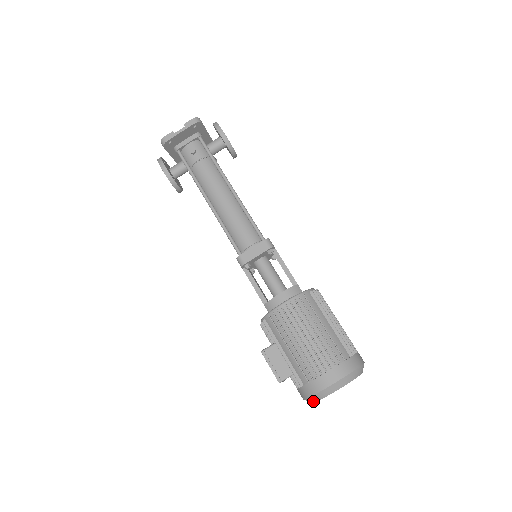
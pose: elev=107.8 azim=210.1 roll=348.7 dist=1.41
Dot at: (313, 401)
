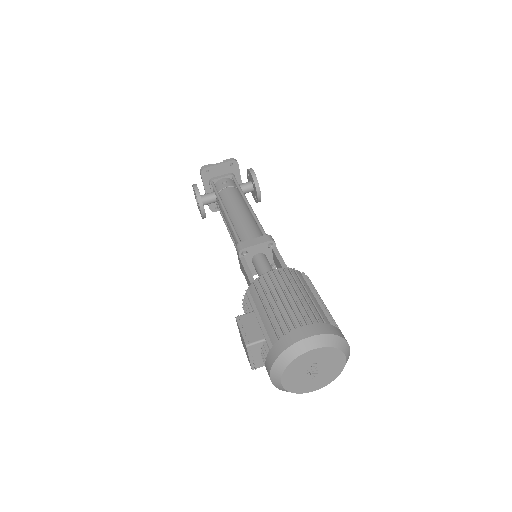
Dot at: (281, 370)
